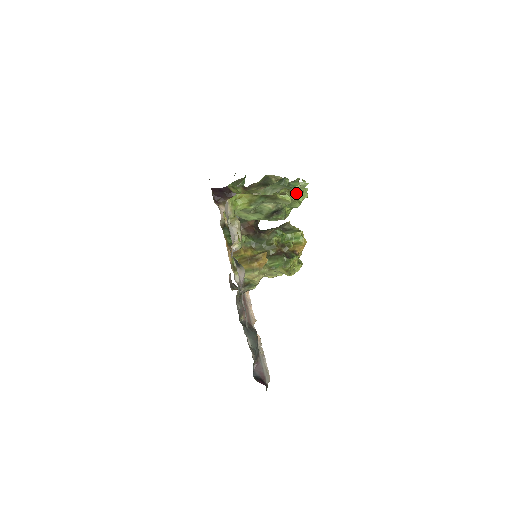
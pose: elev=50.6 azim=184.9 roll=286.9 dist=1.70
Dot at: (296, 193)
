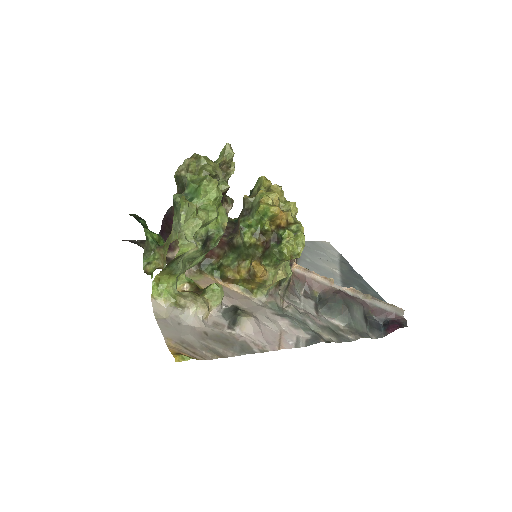
Dot at: (192, 221)
